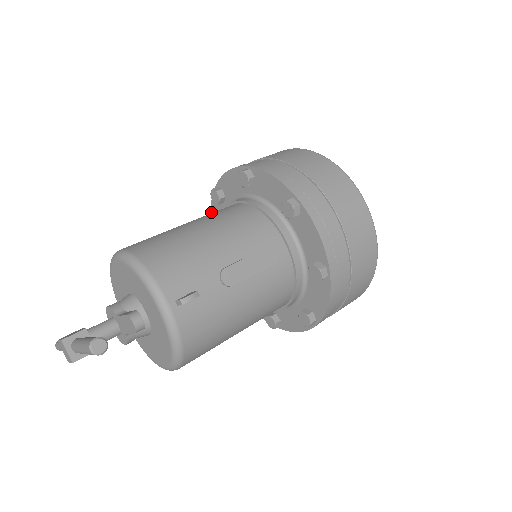
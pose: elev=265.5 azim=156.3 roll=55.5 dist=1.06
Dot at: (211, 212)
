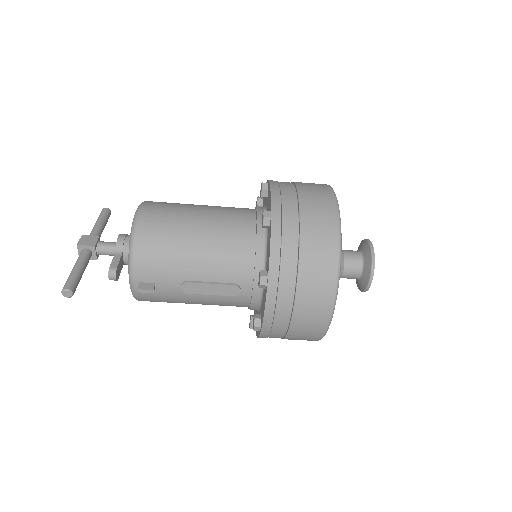
Dot at: occluded
